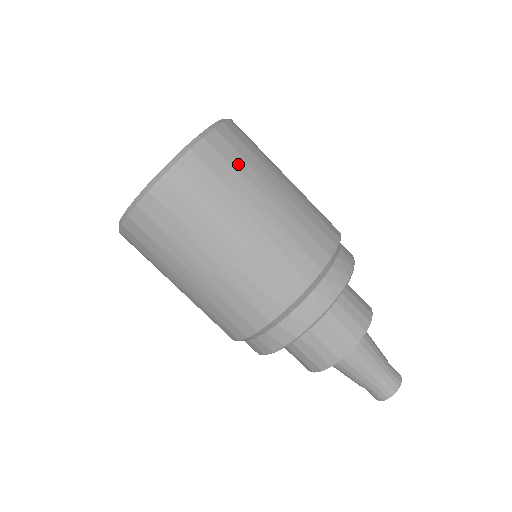
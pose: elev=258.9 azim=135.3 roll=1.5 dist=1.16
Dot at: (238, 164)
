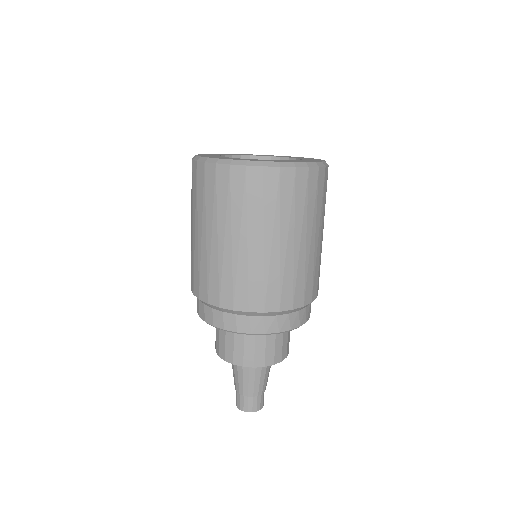
Dot at: (319, 201)
